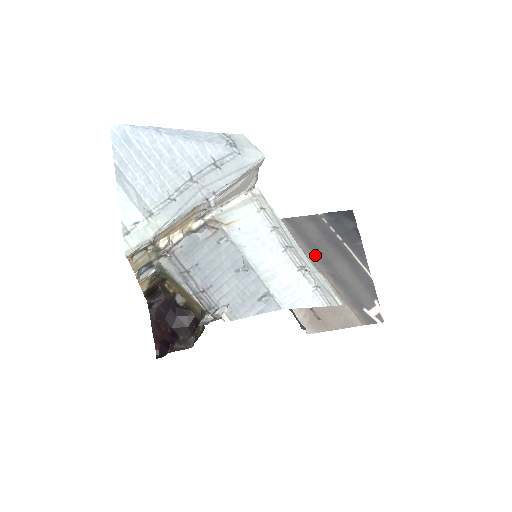
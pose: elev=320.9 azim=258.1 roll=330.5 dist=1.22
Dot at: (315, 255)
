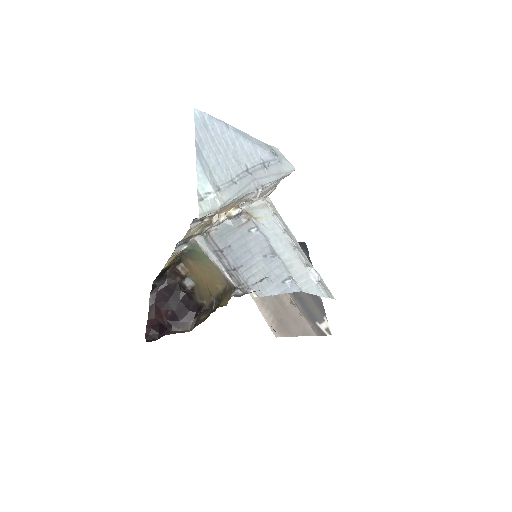
Dot at: occluded
